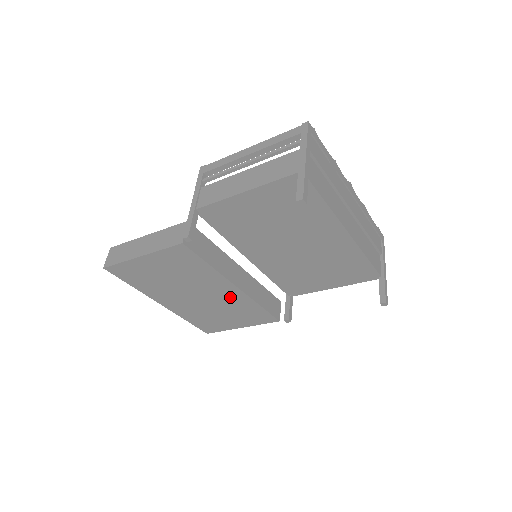
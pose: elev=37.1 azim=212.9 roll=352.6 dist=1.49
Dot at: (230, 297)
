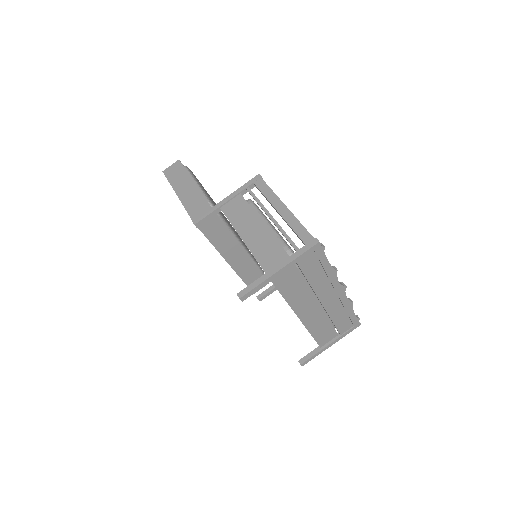
Dot at: occluded
